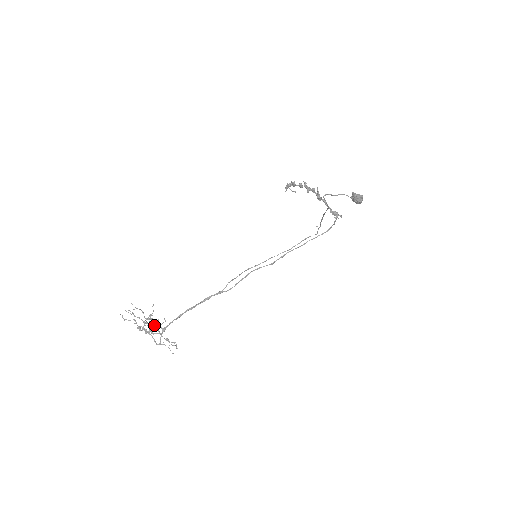
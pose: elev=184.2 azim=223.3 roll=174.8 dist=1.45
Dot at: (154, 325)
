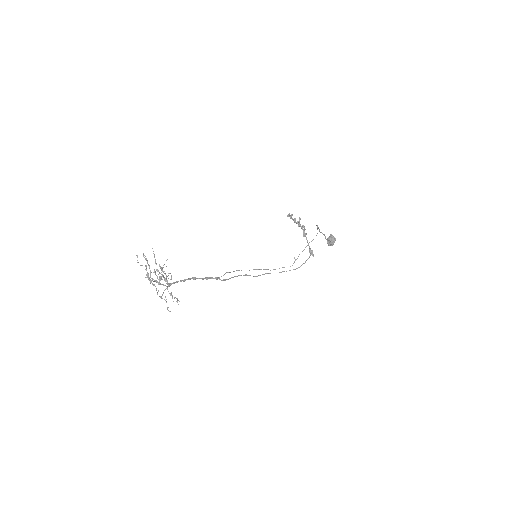
Dot at: (161, 278)
